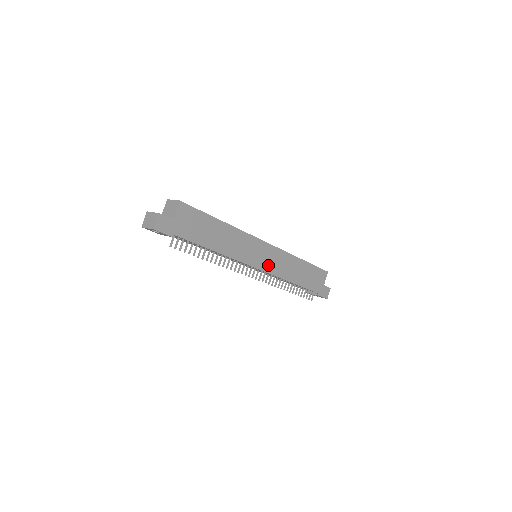
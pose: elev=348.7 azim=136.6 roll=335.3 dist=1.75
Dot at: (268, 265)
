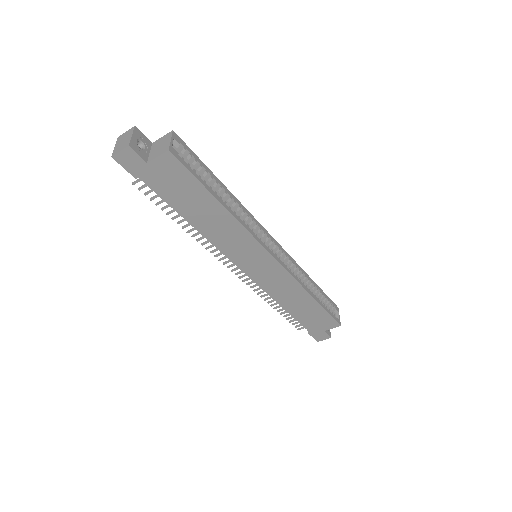
Dot at: (259, 275)
